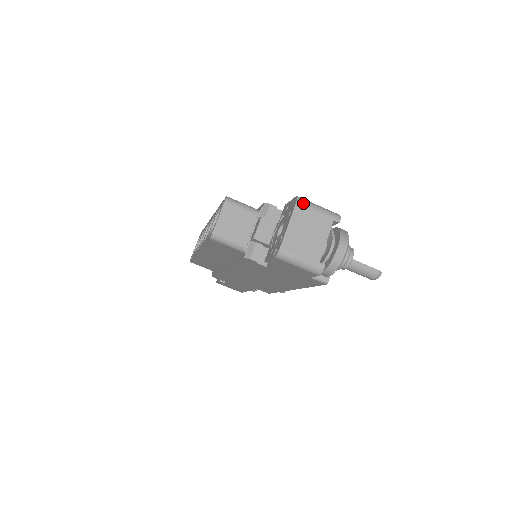
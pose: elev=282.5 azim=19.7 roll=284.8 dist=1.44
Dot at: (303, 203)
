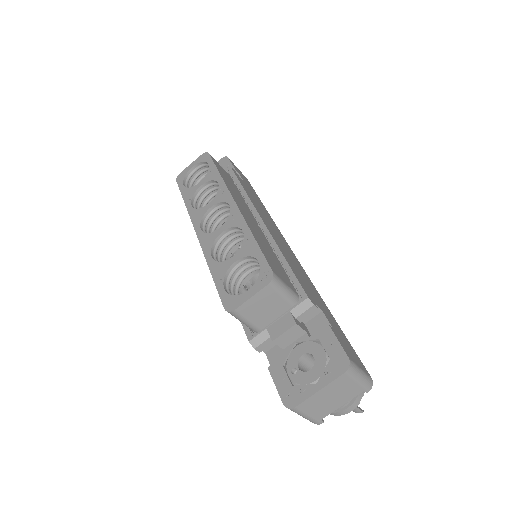
Dot at: (350, 374)
